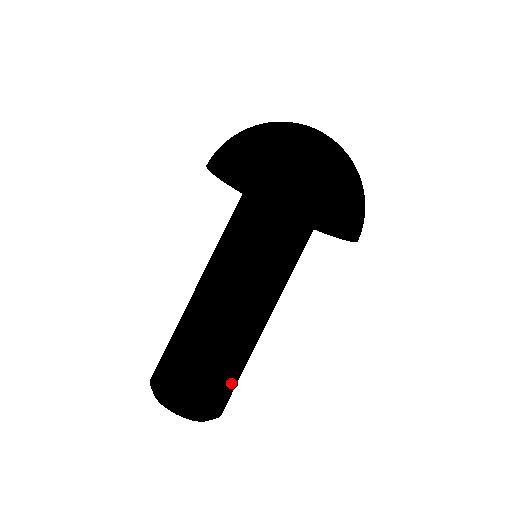
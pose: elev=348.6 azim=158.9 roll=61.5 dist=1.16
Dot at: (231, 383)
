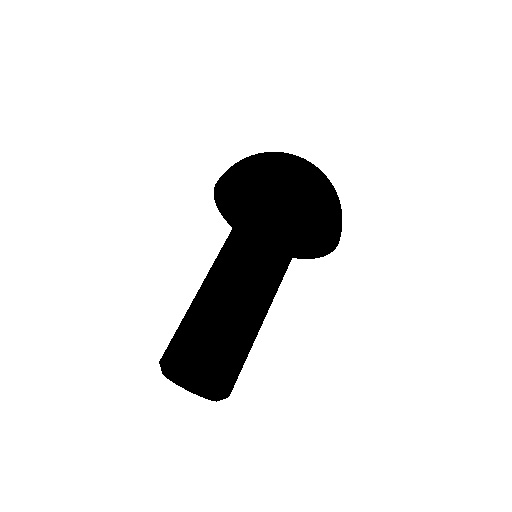
Dot at: occluded
